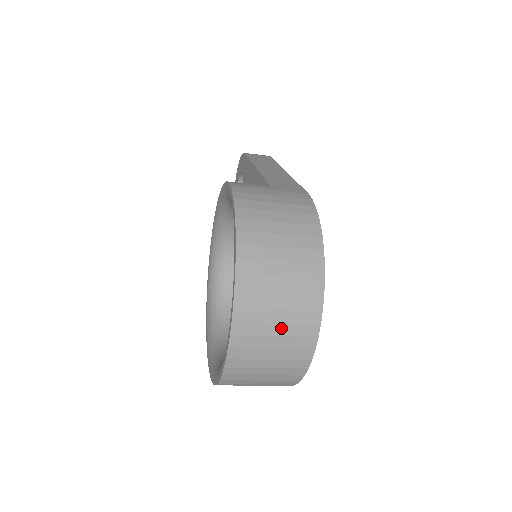
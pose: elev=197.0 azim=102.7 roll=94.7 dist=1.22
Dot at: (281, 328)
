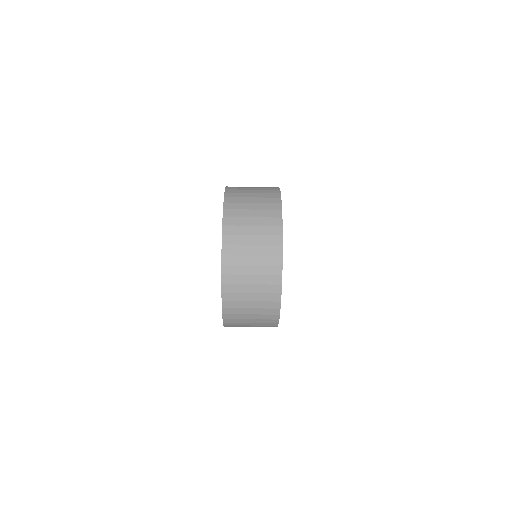
Dot at: (256, 230)
